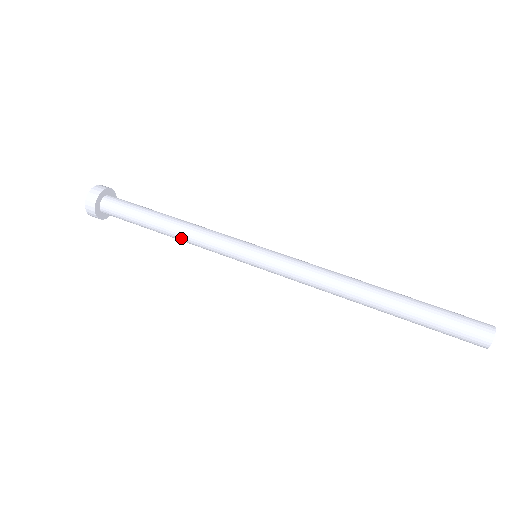
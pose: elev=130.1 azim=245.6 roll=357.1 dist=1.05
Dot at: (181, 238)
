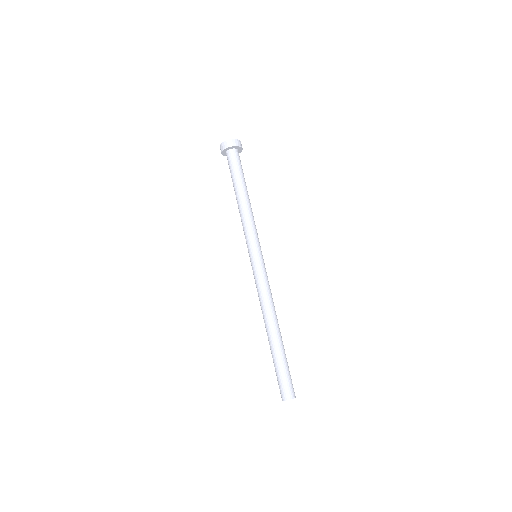
Dot at: (241, 208)
